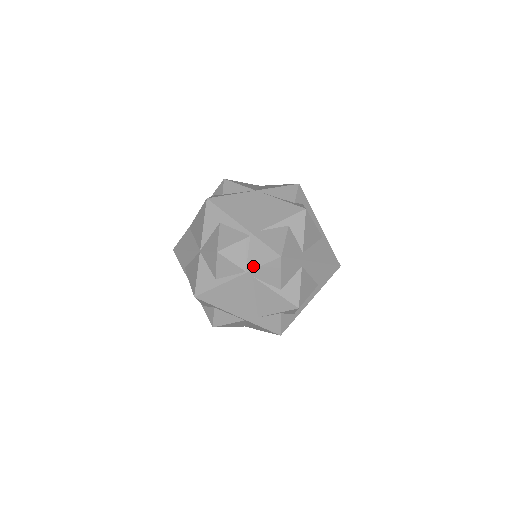
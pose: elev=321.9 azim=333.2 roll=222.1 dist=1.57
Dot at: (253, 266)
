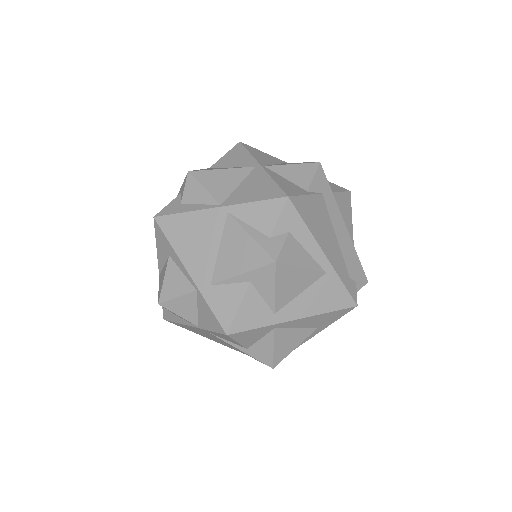
Dot at: (203, 326)
